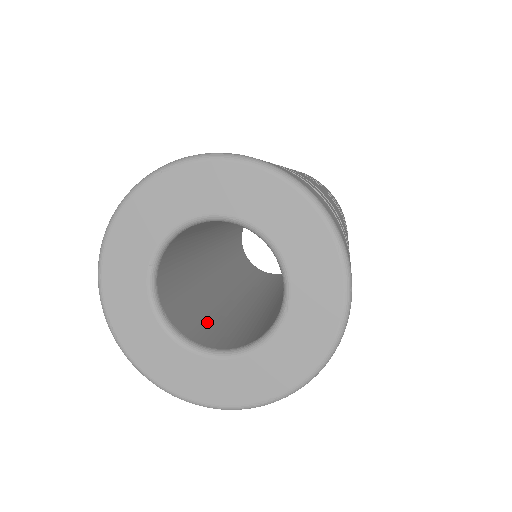
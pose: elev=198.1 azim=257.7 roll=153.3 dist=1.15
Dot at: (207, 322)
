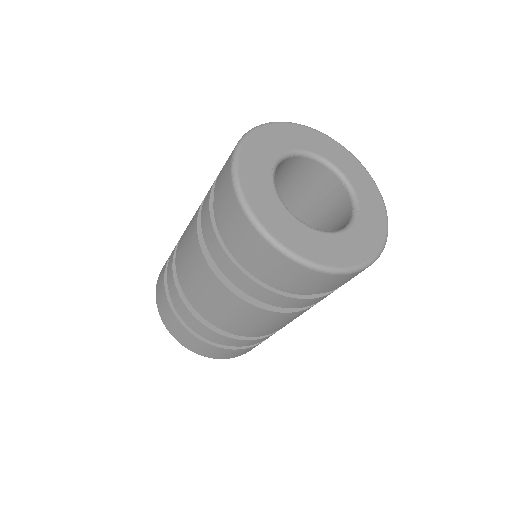
Dot at: occluded
